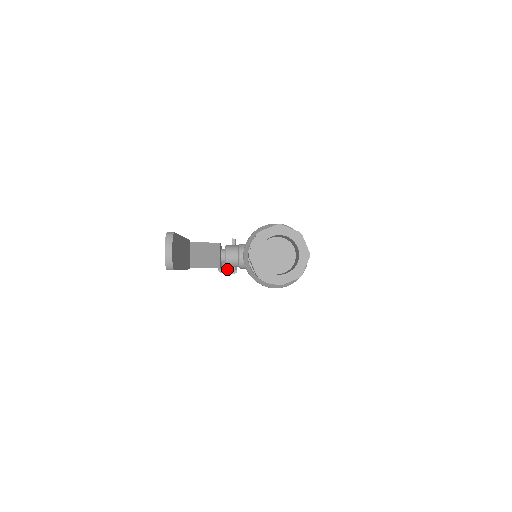
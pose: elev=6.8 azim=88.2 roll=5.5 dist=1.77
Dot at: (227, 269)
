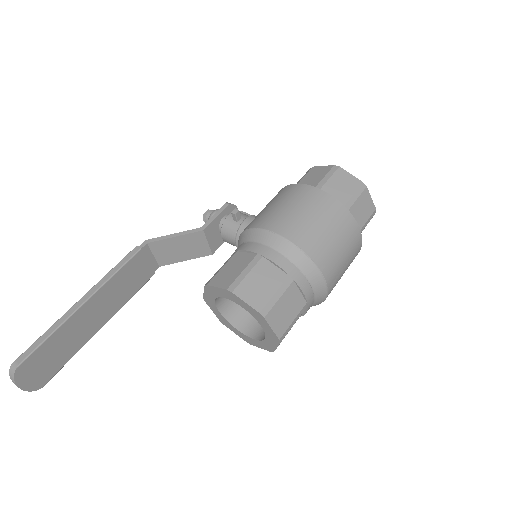
Dot at: occluded
